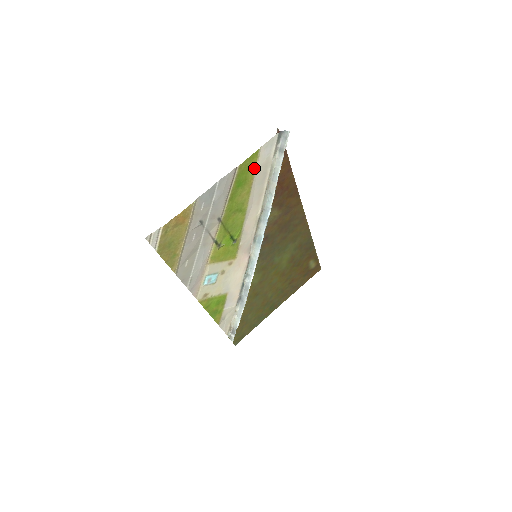
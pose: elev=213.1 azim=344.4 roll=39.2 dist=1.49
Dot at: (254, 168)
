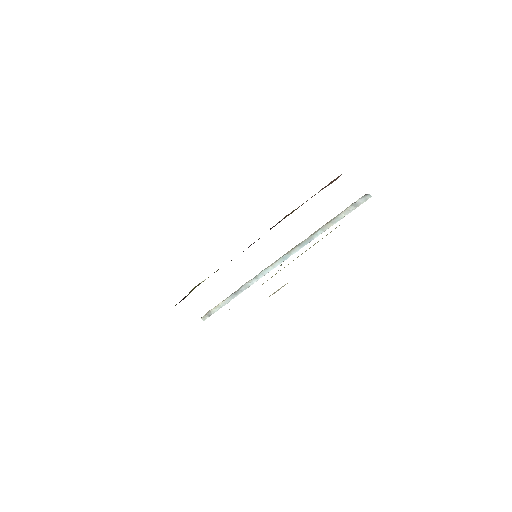
Dot at: occluded
